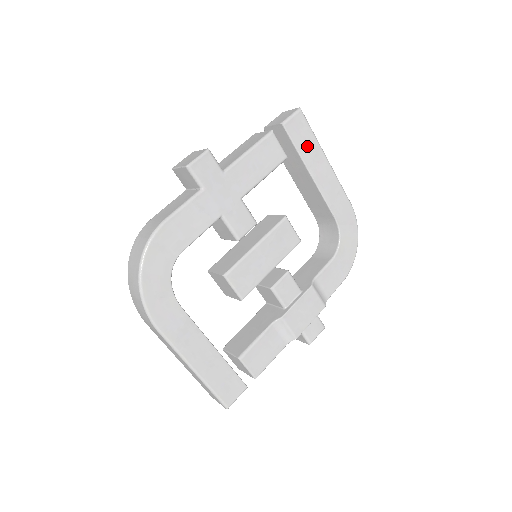
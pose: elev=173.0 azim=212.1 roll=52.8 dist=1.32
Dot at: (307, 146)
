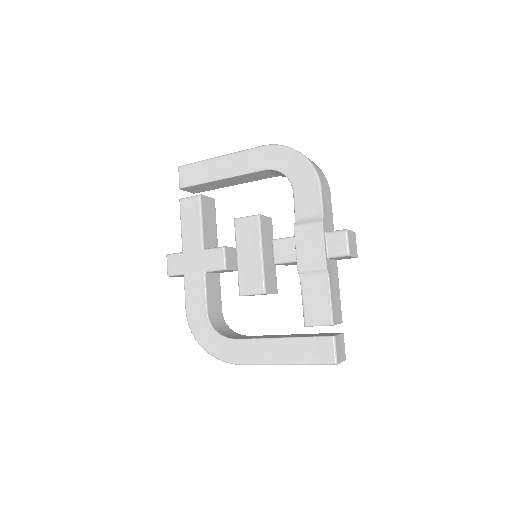
Dot at: (201, 173)
